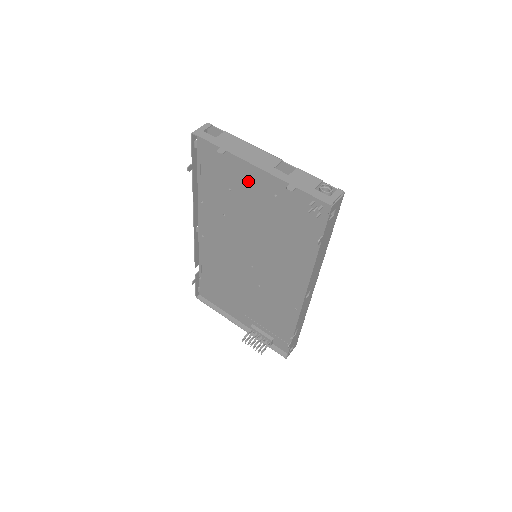
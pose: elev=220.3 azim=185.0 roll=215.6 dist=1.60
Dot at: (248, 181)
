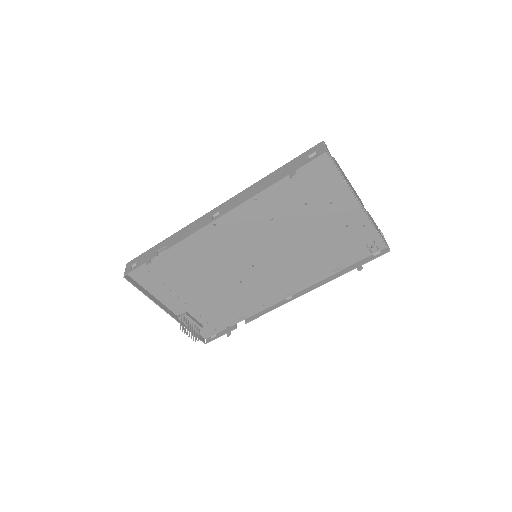
Dot at: (333, 207)
